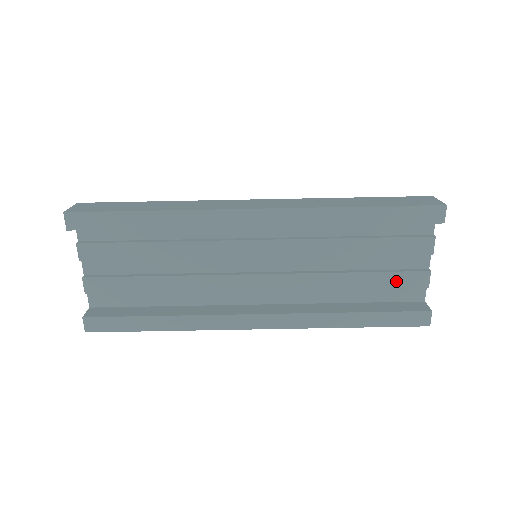
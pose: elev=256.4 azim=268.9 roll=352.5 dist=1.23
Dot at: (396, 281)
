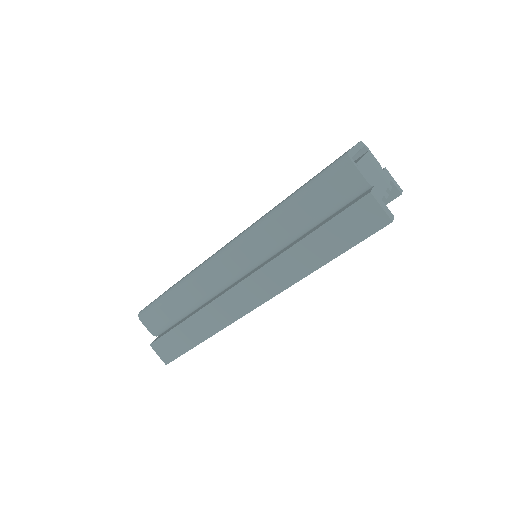
Dot at: occluded
